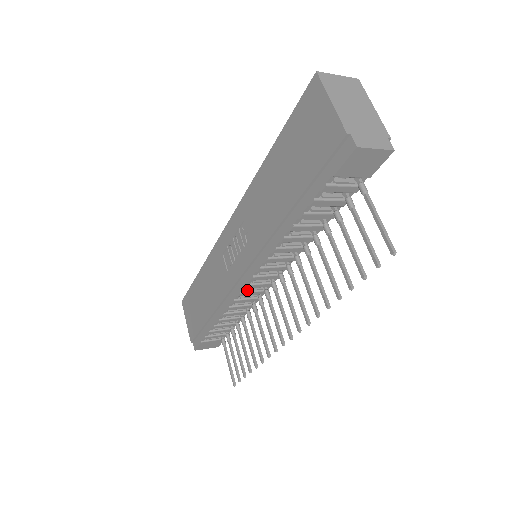
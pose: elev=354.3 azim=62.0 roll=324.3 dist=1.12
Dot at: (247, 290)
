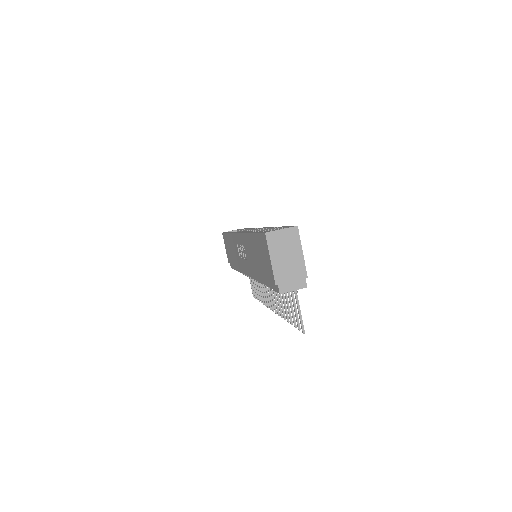
Dot at: occluded
